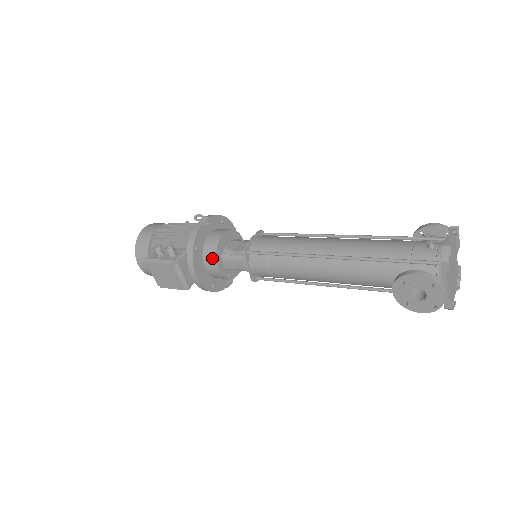
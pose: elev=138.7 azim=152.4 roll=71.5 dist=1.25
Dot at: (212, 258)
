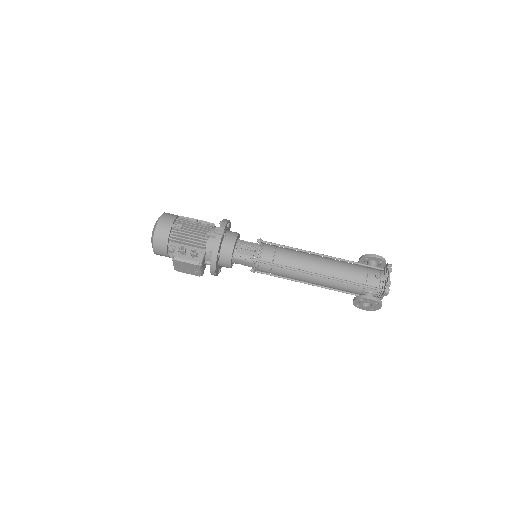
Dot at: (227, 260)
